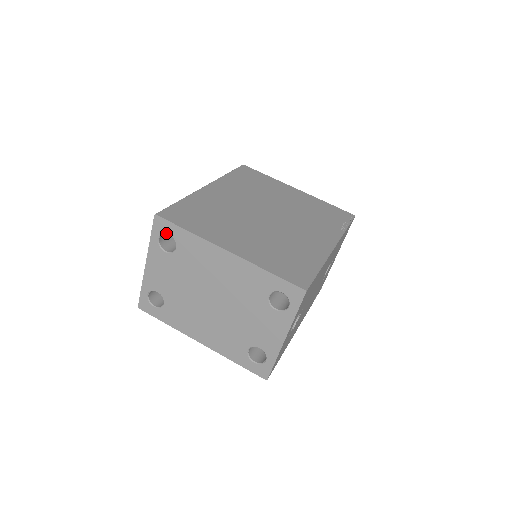
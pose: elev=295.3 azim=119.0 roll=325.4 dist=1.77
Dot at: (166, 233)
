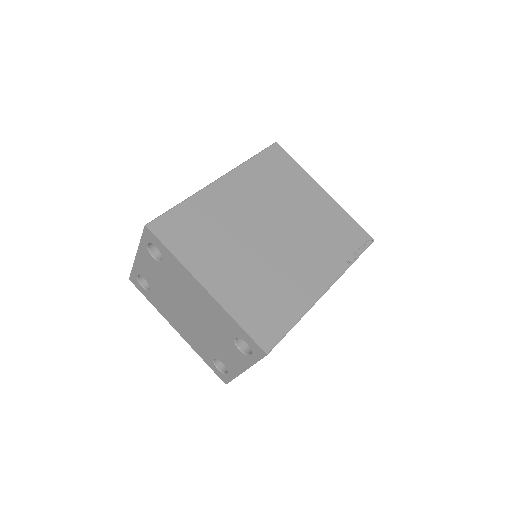
Dot at: (154, 244)
